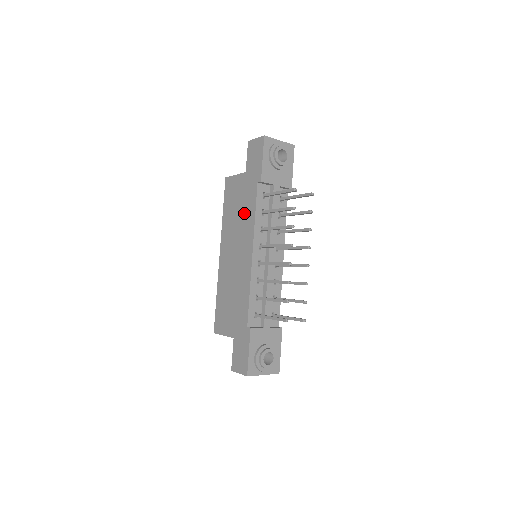
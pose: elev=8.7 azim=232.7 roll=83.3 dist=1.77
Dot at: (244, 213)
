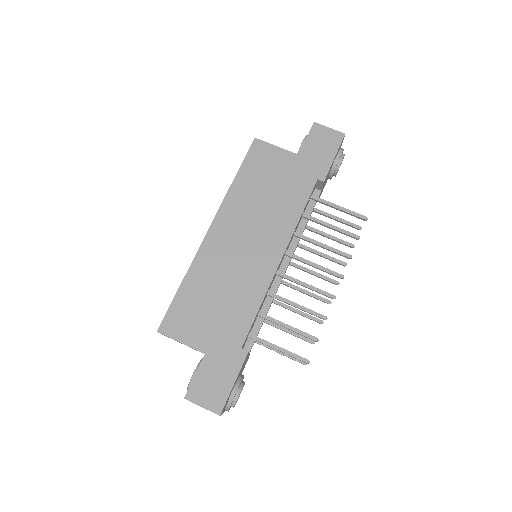
Dot at: (281, 202)
